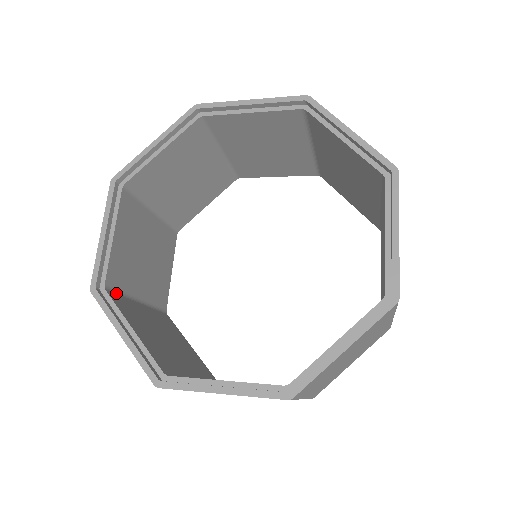
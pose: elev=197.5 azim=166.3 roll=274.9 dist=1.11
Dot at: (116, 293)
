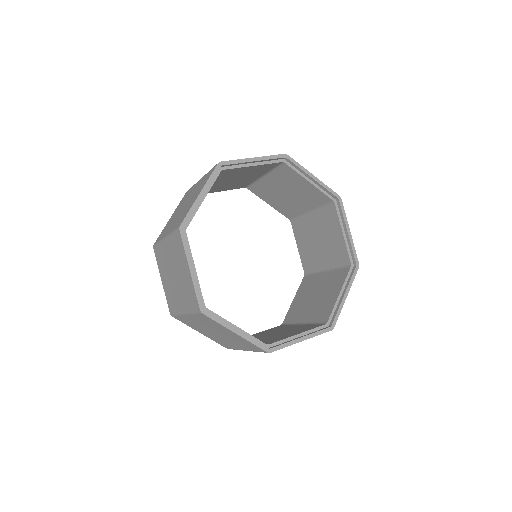
Dot at: occluded
